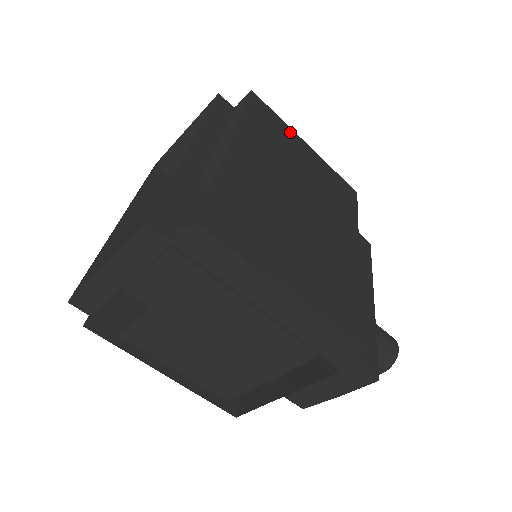
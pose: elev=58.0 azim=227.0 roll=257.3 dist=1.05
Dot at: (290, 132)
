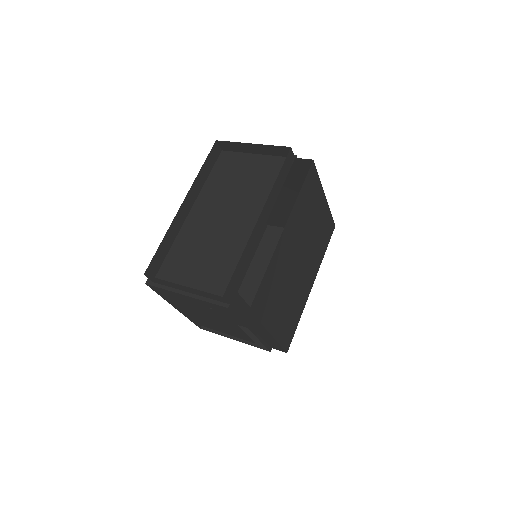
Dot at: (320, 191)
